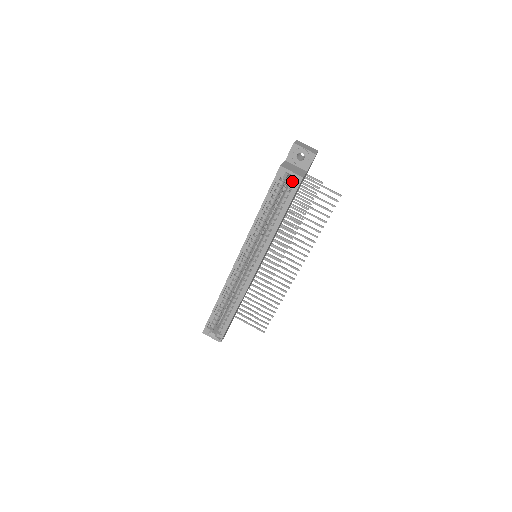
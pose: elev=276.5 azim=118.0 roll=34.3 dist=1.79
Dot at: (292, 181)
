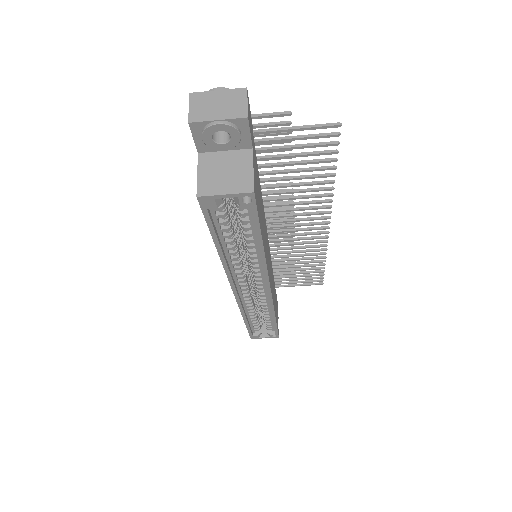
Dot at: (238, 204)
